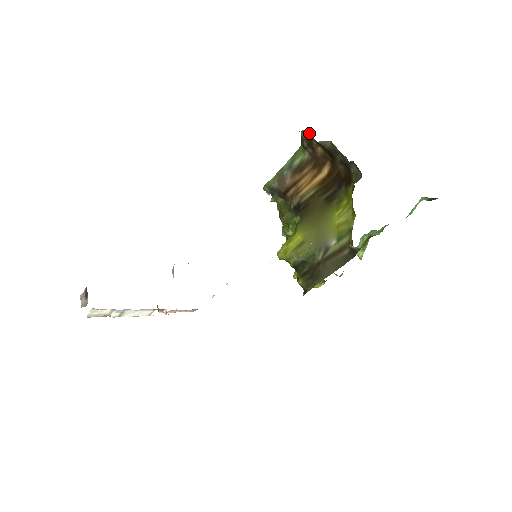
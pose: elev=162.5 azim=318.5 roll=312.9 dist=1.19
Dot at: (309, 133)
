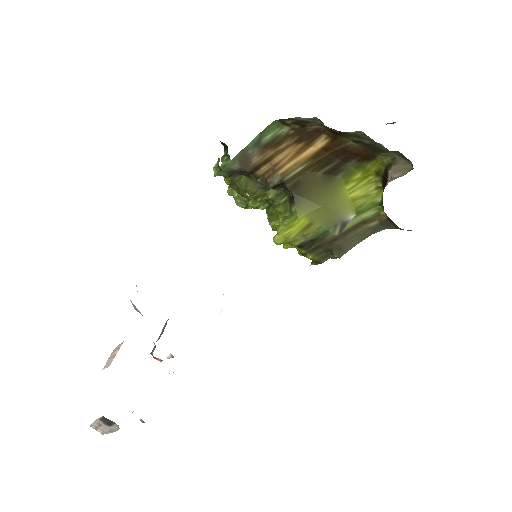
Dot at: (314, 119)
